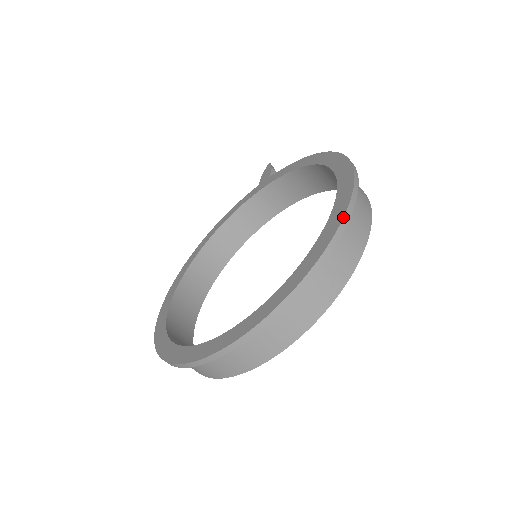
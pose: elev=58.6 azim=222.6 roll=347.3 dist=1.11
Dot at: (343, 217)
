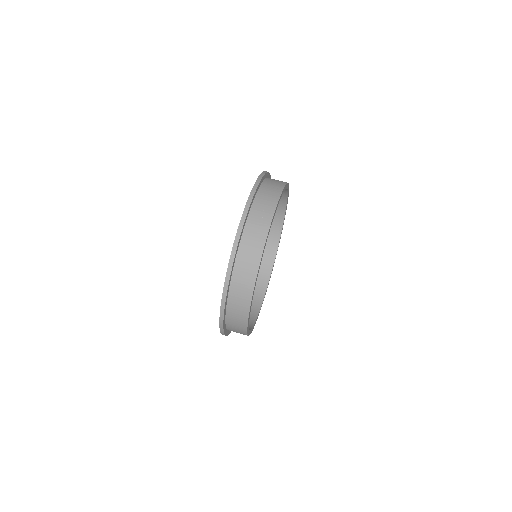
Dot at: occluded
